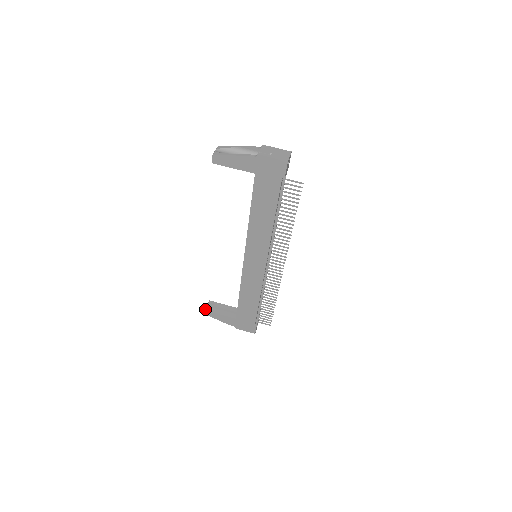
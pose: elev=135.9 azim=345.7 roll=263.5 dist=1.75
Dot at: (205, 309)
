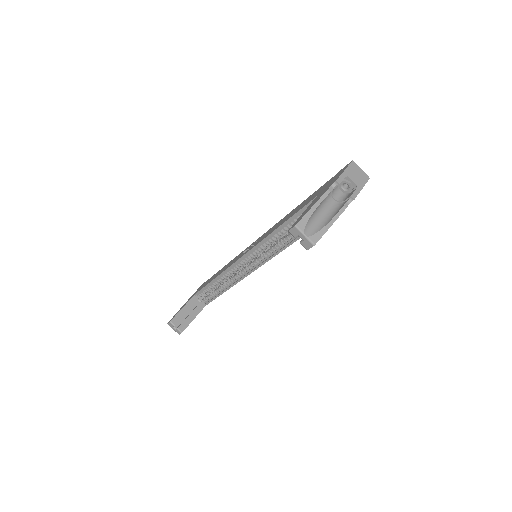
Dot at: (180, 332)
